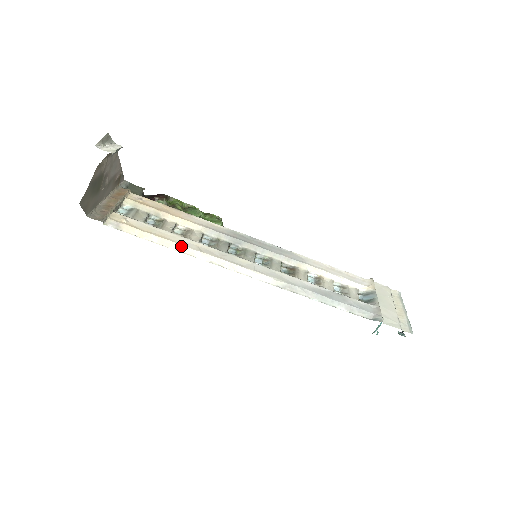
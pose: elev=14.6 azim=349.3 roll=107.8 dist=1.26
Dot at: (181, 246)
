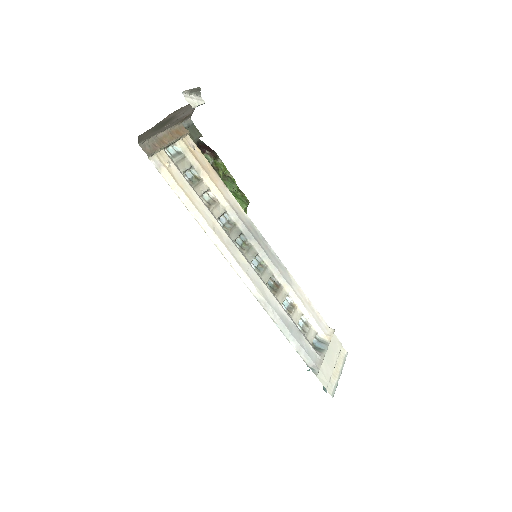
Dot at: (200, 216)
